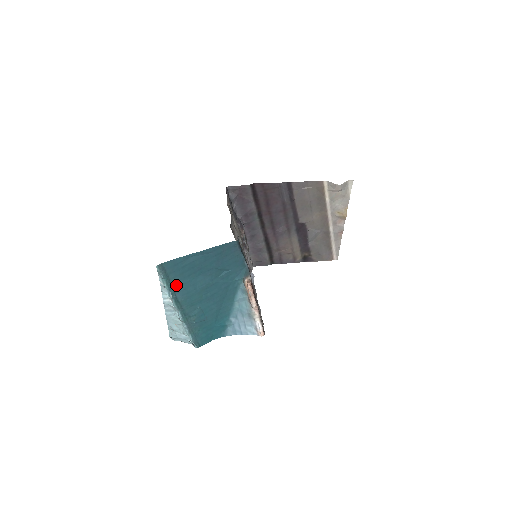
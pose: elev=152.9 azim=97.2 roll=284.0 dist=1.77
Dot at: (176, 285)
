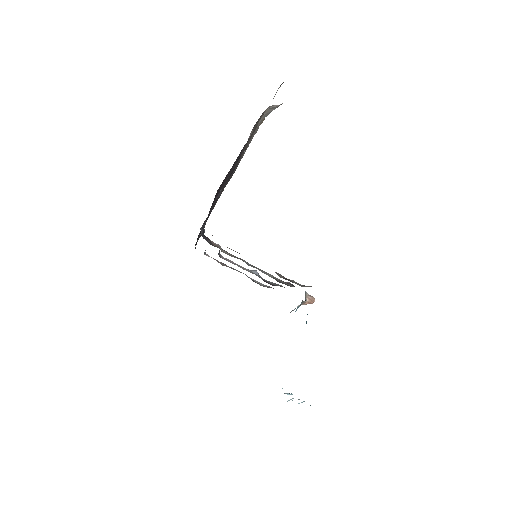
Dot at: occluded
